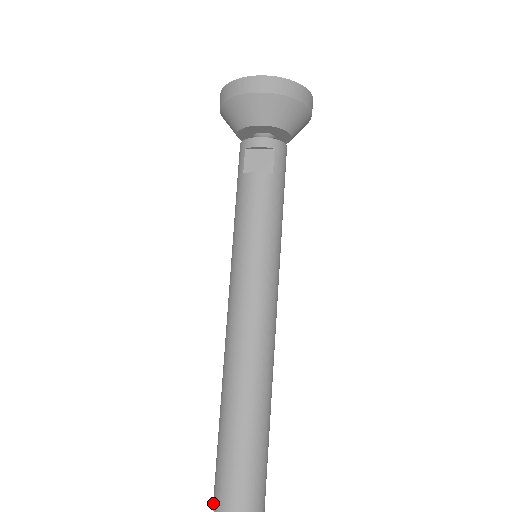
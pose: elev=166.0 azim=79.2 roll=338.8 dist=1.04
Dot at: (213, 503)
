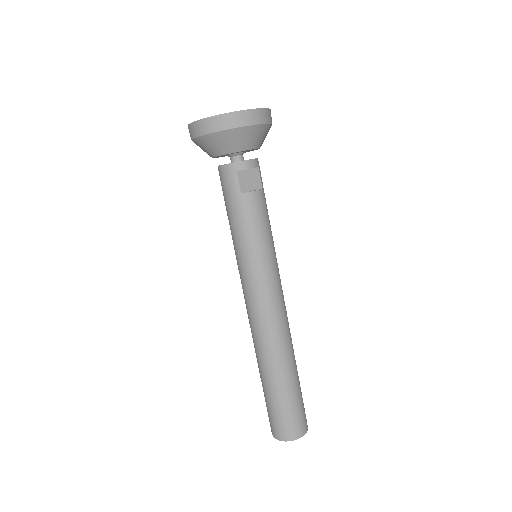
Dot at: (280, 437)
